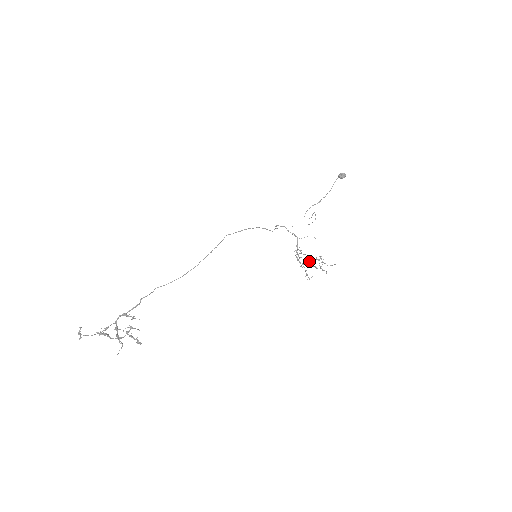
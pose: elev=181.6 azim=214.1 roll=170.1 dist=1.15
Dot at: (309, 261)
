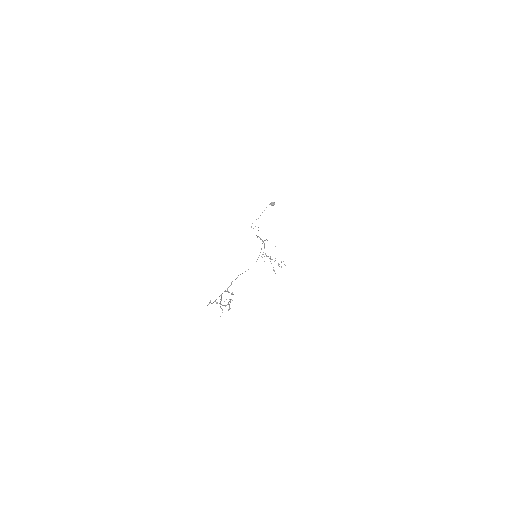
Dot at: occluded
